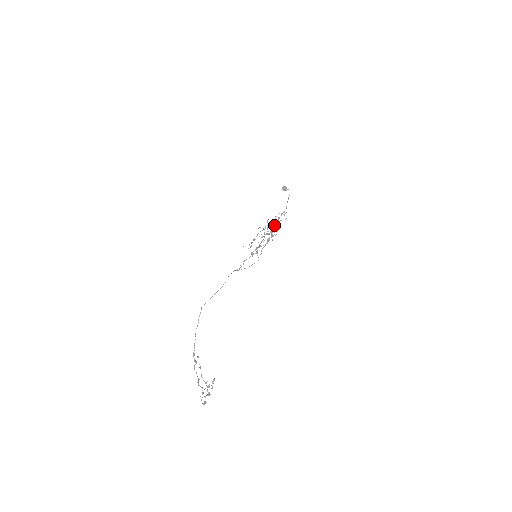
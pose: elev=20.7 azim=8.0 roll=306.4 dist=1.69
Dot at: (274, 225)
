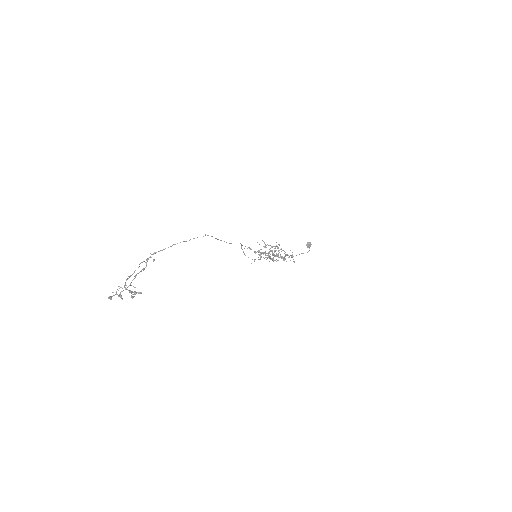
Dot at: occluded
